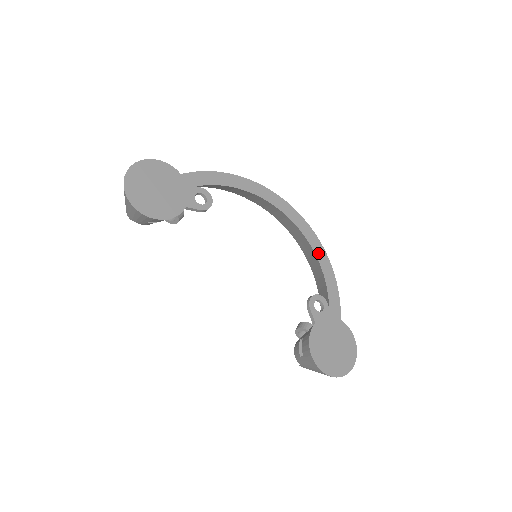
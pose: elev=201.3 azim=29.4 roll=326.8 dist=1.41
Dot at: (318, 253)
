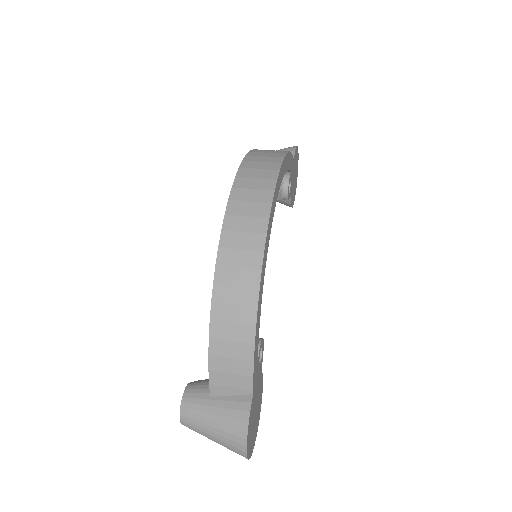
Dot at: (283, 172)
